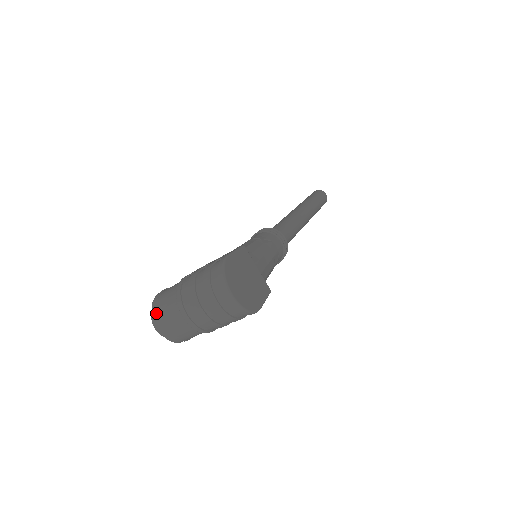
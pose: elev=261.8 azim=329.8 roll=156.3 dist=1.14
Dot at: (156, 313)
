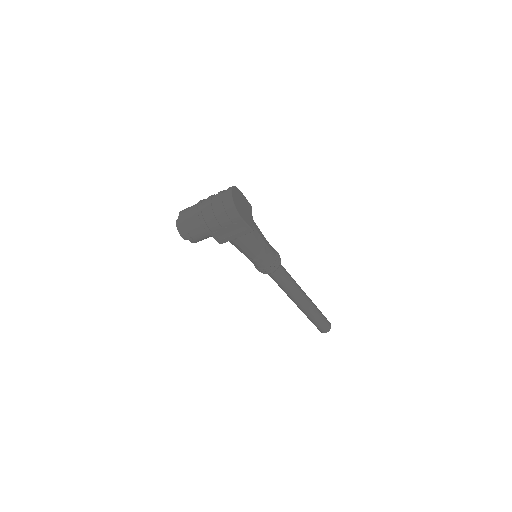
Dot at: (184, 210)
